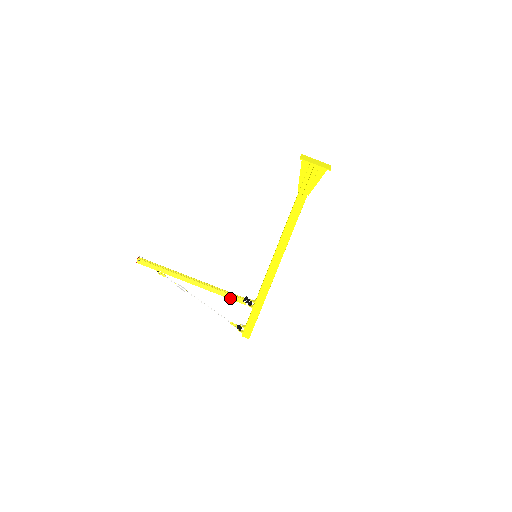
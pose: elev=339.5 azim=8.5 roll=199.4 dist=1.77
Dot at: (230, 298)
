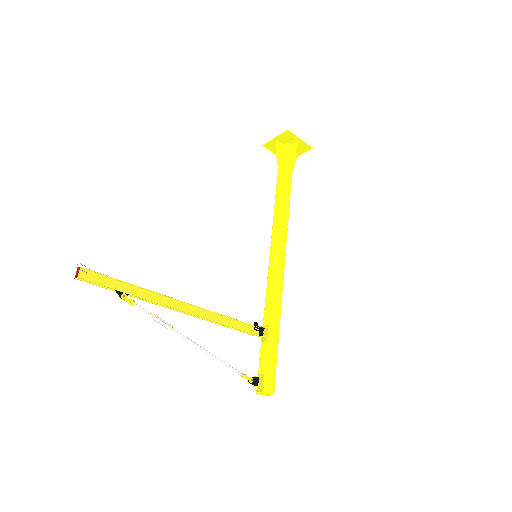
Dot at: (238, 327)
